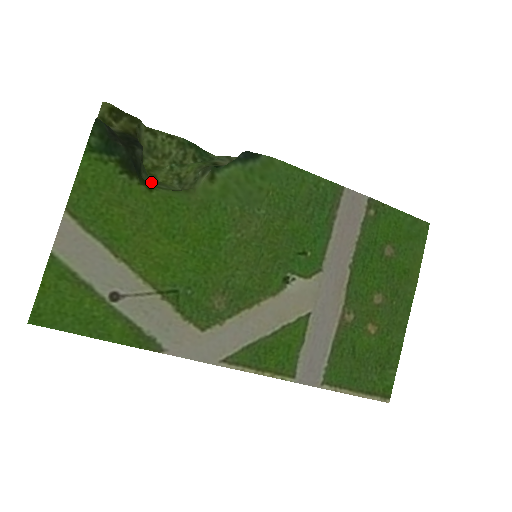
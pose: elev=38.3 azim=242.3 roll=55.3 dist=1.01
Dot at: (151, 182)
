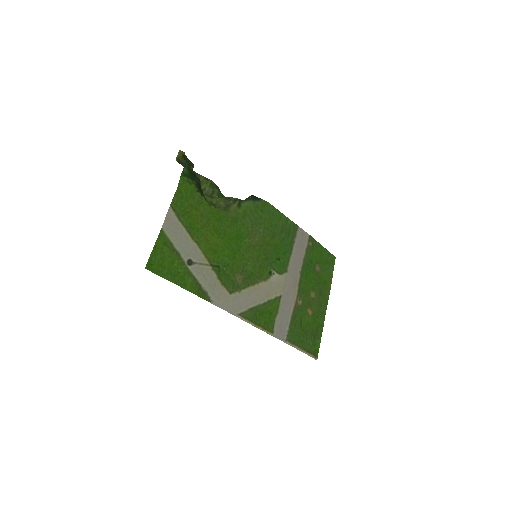
Dot at: occluded
